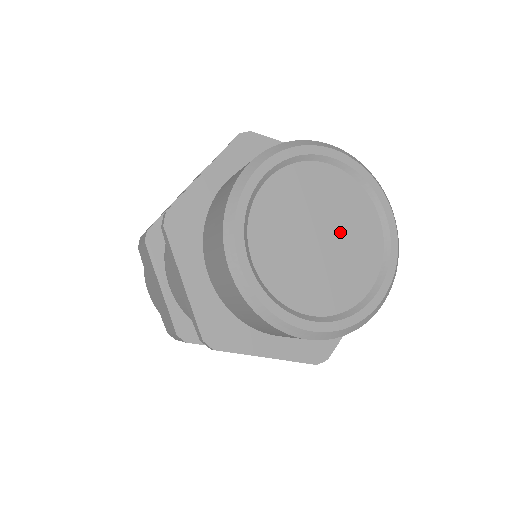
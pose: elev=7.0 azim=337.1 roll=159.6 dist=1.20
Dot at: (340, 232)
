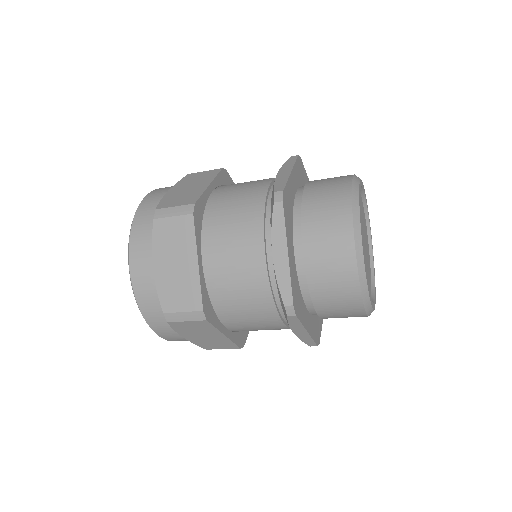
Dot at: (364, 231)
